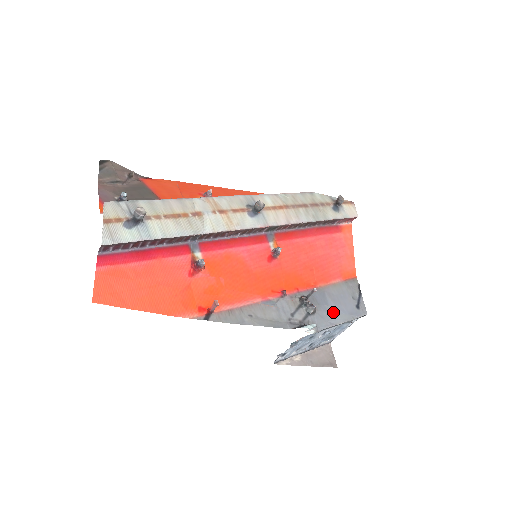
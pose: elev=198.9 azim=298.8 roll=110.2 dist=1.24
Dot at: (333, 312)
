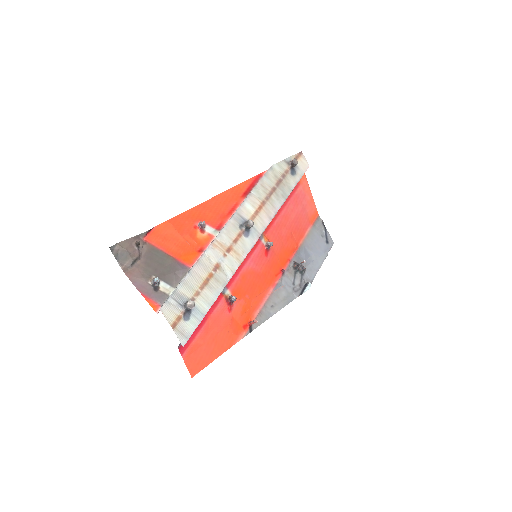
Dot at: (315, 260)
